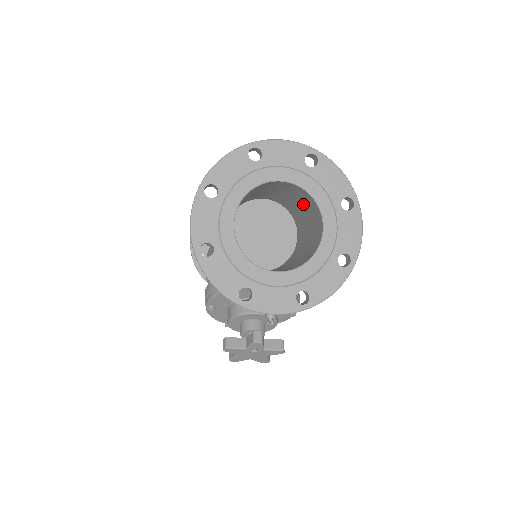
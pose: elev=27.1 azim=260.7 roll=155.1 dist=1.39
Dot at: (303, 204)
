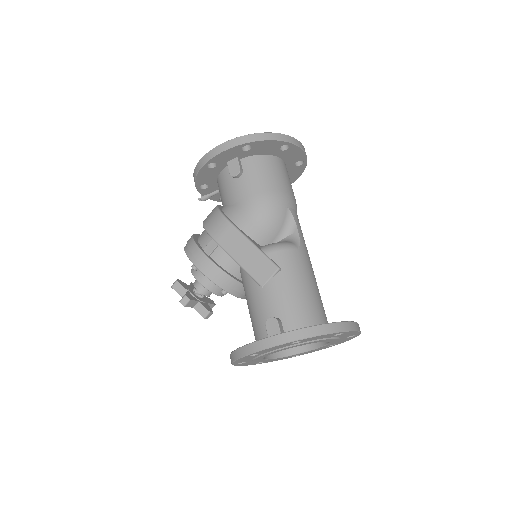
Dot at: occluded
